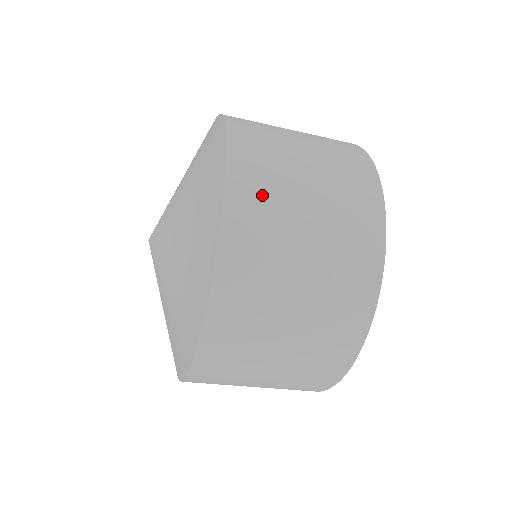
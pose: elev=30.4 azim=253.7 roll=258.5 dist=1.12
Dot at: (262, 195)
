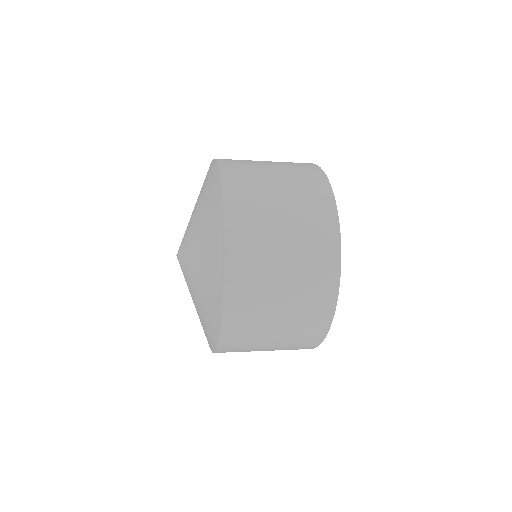
Dot at: (239, 350)
